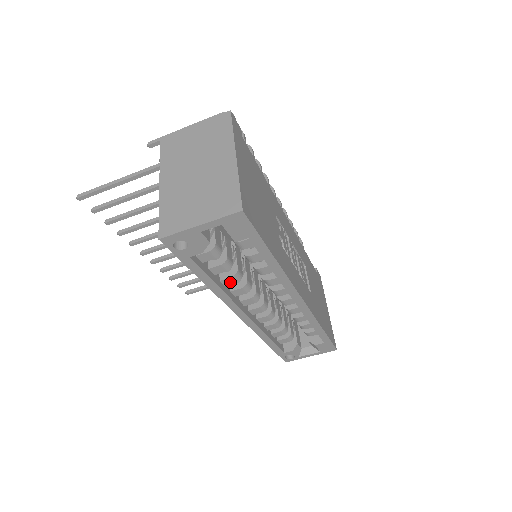
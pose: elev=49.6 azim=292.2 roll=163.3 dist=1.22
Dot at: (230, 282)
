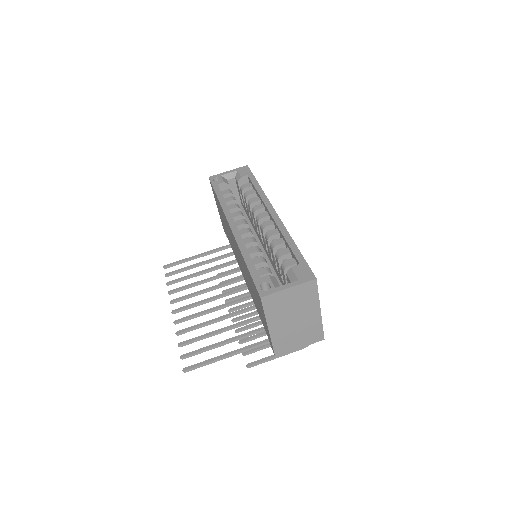
Dot at: (232, 207)
